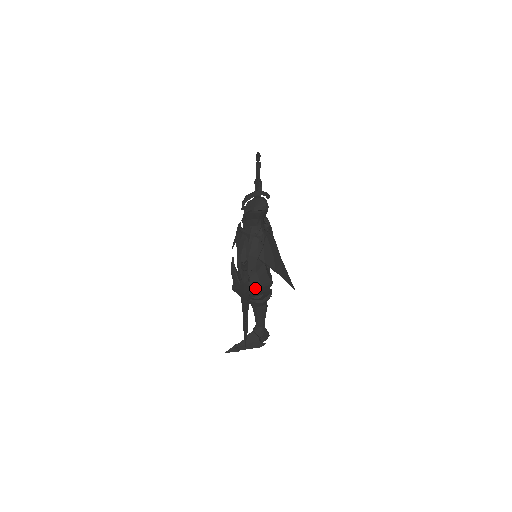
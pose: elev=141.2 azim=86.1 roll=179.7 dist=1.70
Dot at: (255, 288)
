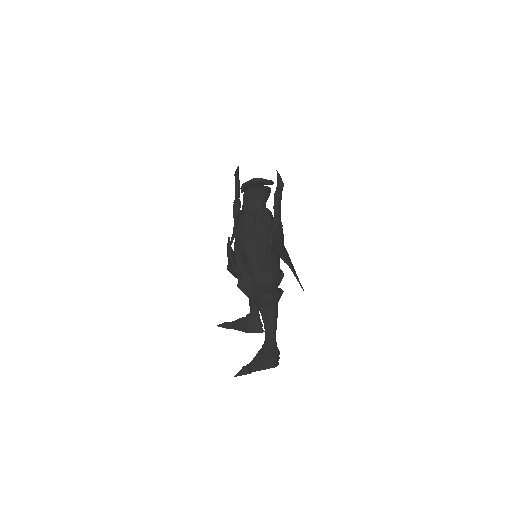
Dot at: (268, 276)
